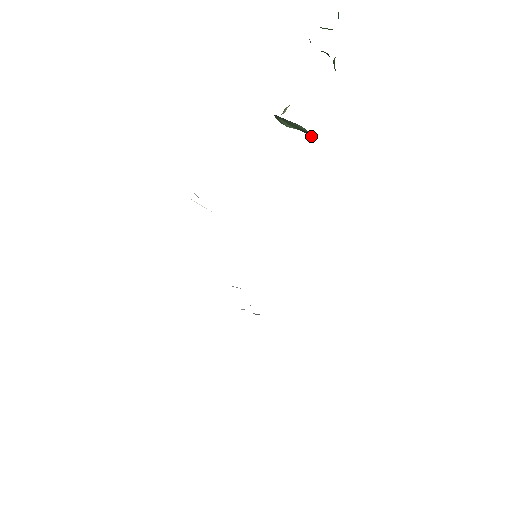
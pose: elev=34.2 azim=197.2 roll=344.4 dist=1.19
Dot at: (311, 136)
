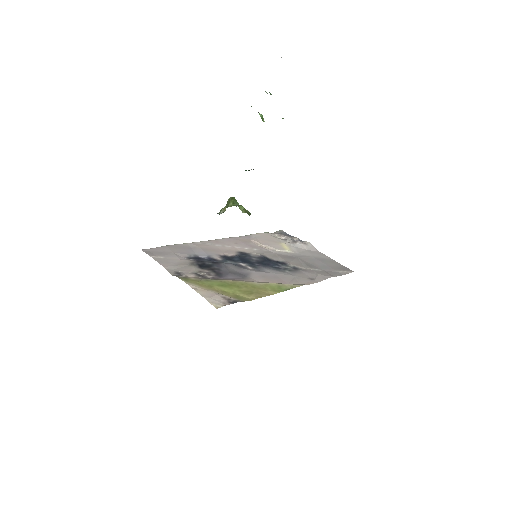
Dot at: occluded
